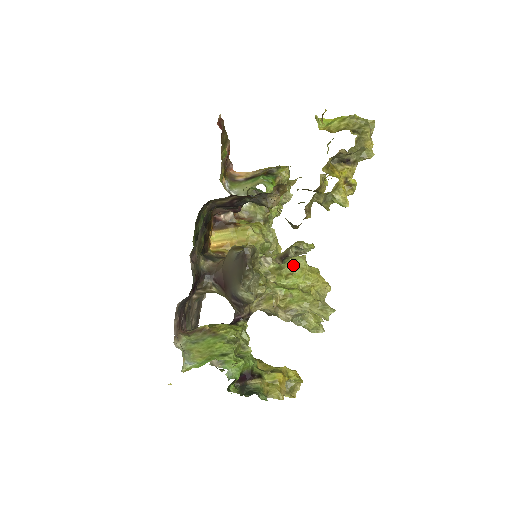
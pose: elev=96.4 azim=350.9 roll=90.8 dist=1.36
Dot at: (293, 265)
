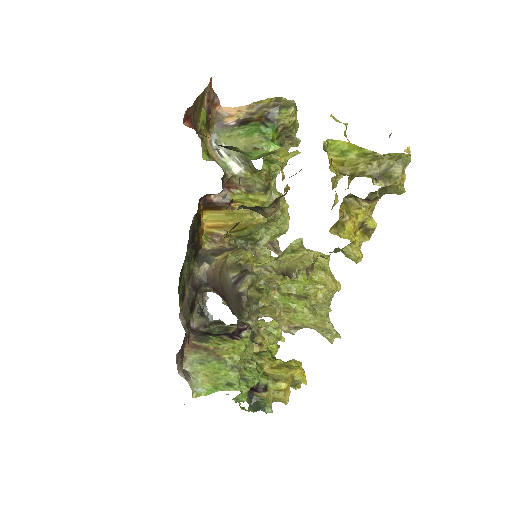
Dot at: occluded
